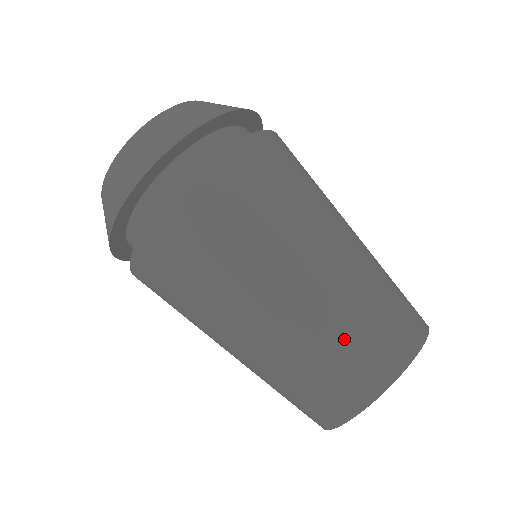
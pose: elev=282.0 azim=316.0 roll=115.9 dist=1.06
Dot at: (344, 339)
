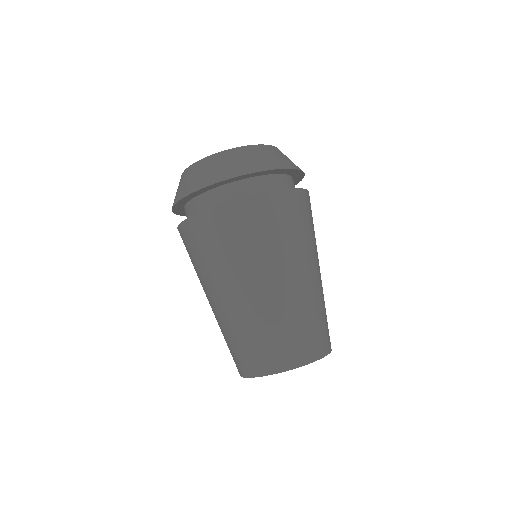
Dot at: (286, 330)
